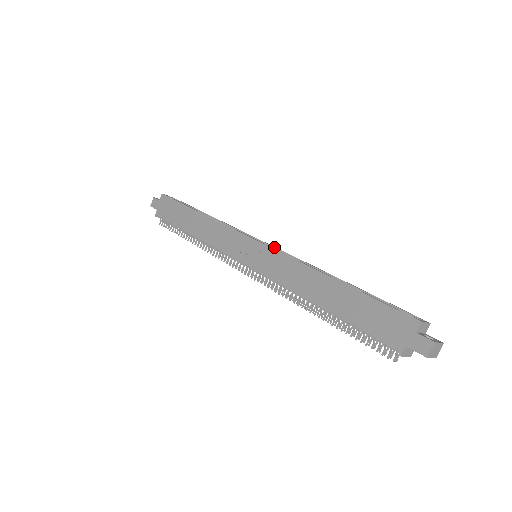
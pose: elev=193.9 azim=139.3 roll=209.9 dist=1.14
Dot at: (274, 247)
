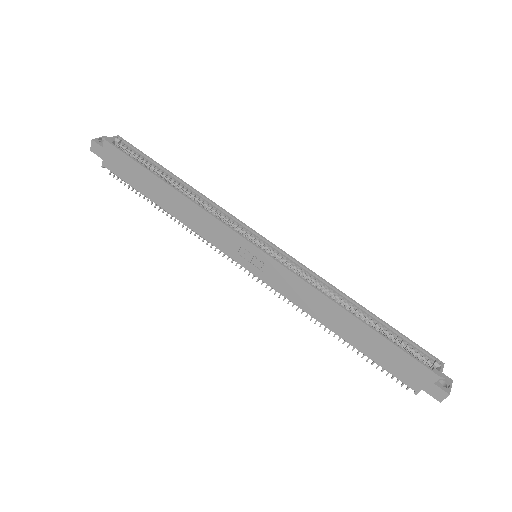
Dot at: (276, 248)
